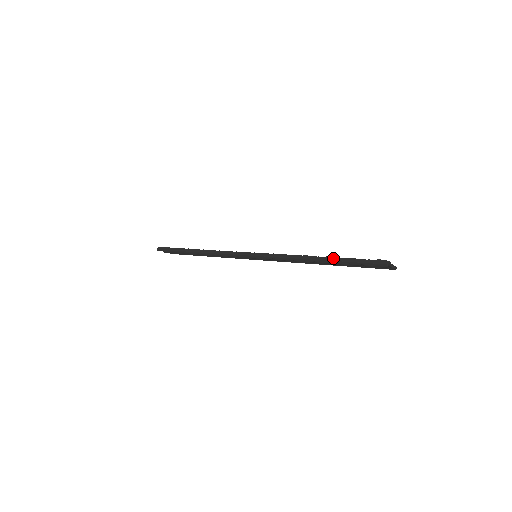
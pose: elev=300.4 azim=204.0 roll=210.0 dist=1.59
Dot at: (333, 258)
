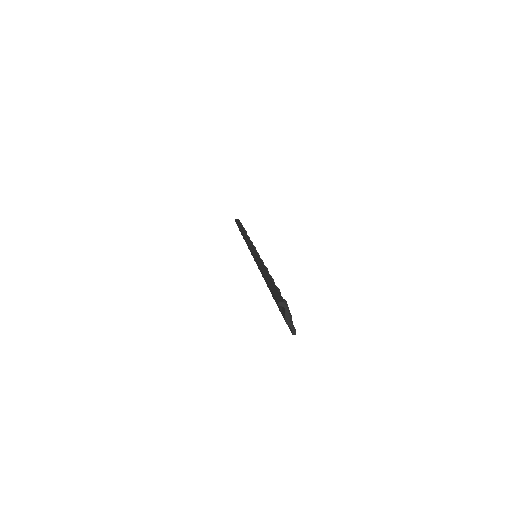
Dot at: (269, 276)
